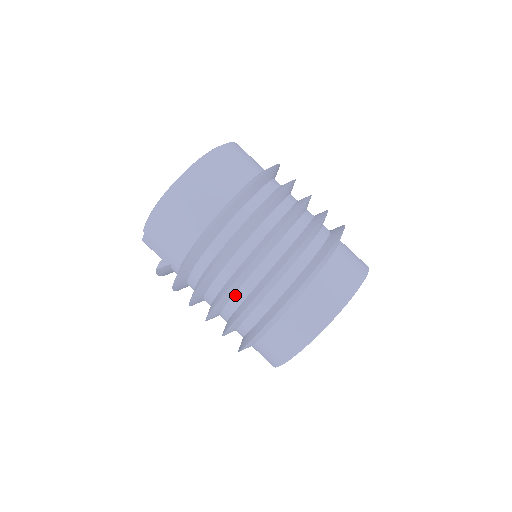
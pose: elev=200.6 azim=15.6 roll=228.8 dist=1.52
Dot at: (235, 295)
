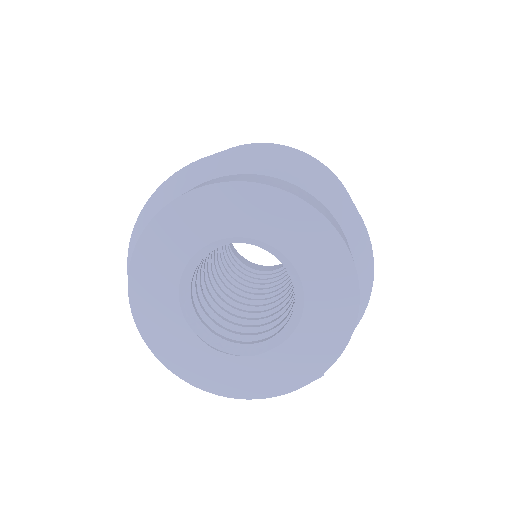
Dot at: occluded
